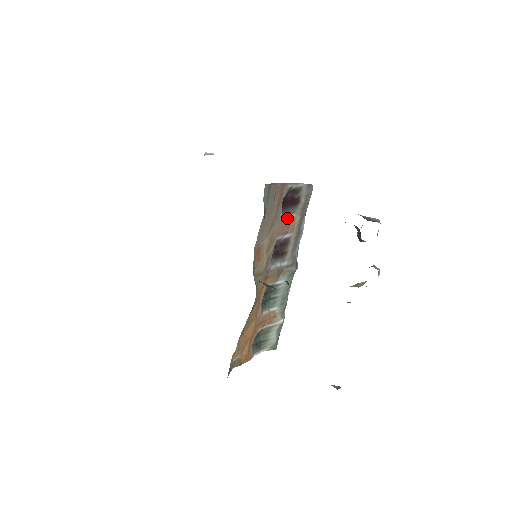
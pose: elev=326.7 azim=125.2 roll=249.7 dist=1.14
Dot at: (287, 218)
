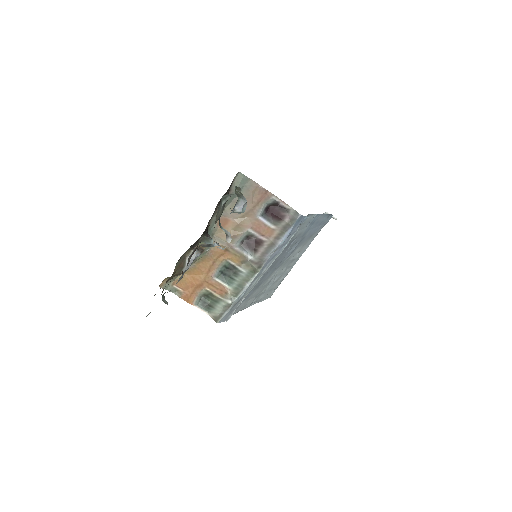
Dot at: (267, 223)
